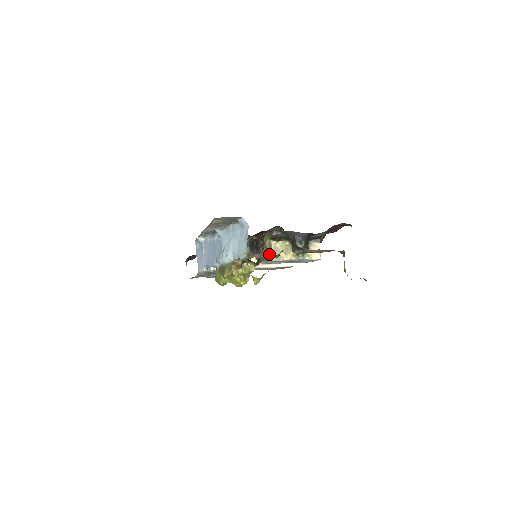
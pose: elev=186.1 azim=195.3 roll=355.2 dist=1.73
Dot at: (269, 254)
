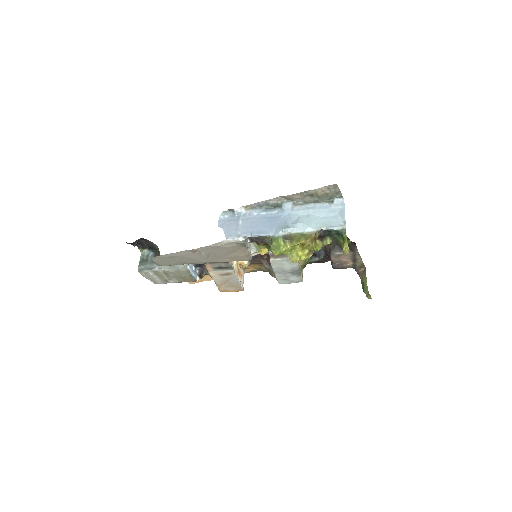
Dot at: occluded
